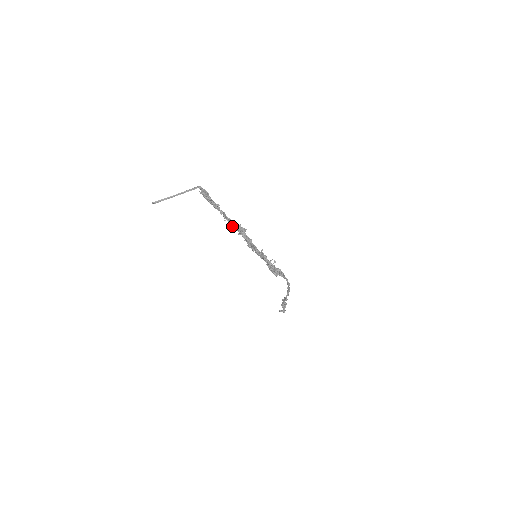
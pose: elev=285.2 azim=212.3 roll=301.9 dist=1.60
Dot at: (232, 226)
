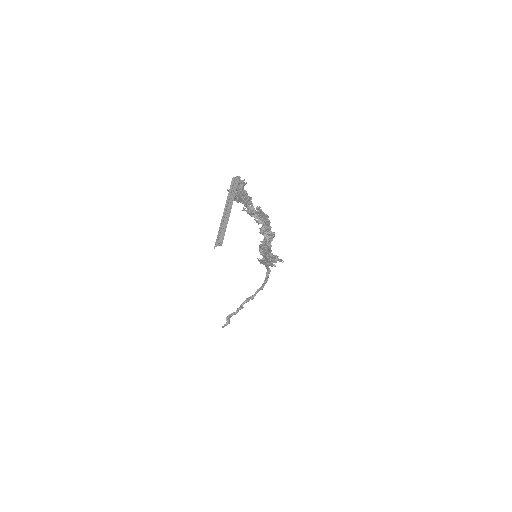
Dot at: (265, 220)
